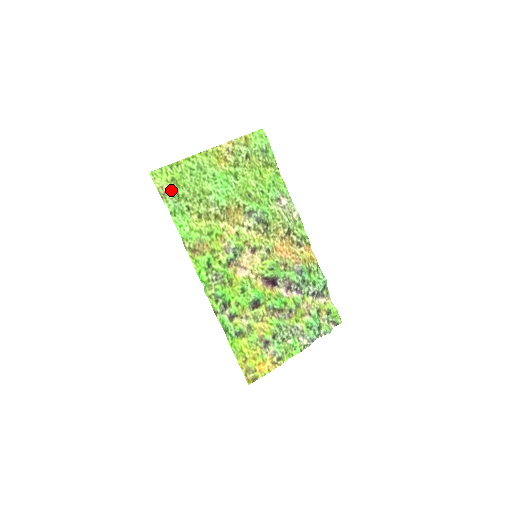
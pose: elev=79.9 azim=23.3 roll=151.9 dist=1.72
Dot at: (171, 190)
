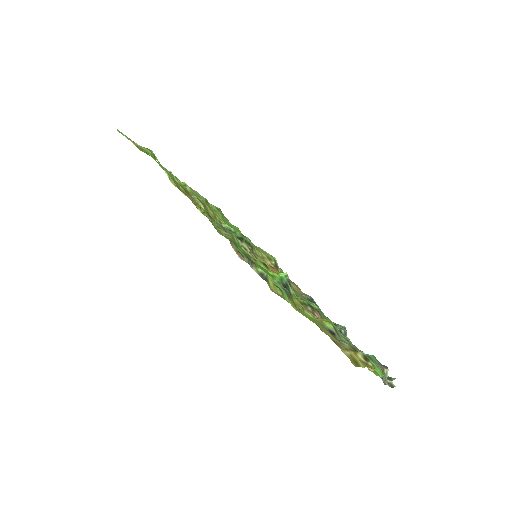
Dot at: (144, 150)
